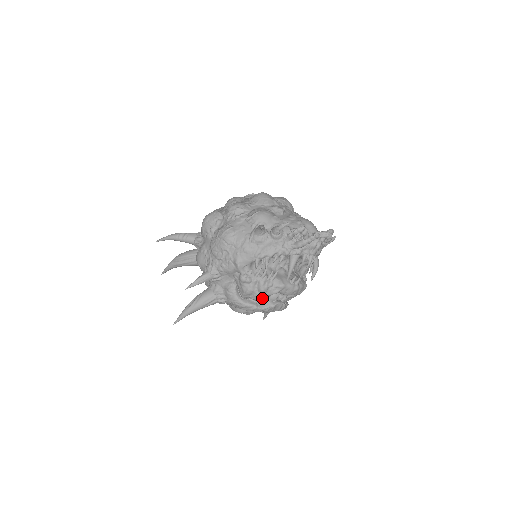
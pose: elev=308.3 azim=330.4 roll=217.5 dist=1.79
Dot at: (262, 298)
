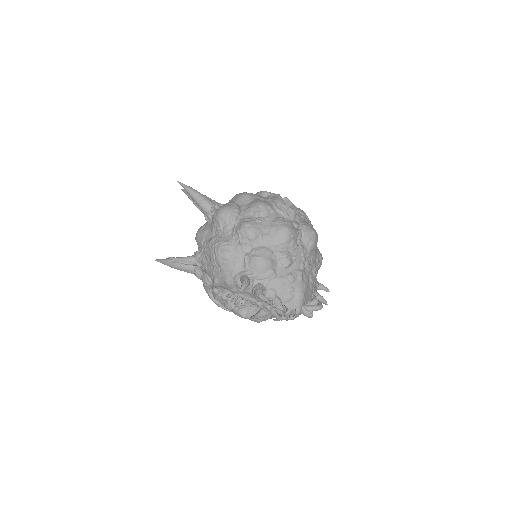
Dot at: occluded
